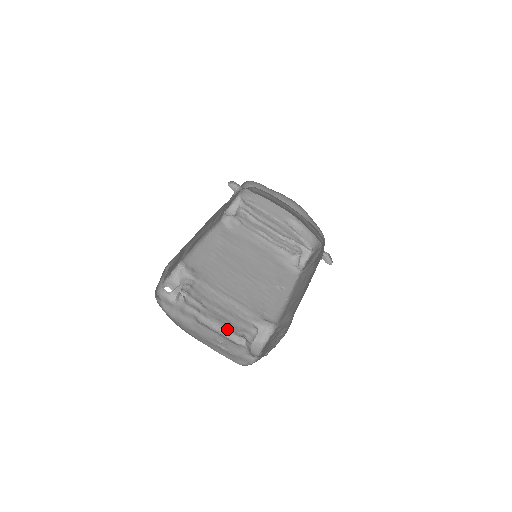
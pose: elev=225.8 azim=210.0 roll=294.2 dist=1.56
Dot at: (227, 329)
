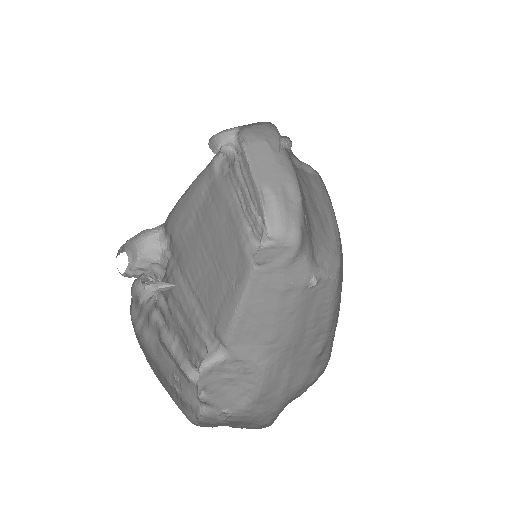
Dot at: (185, 353)
